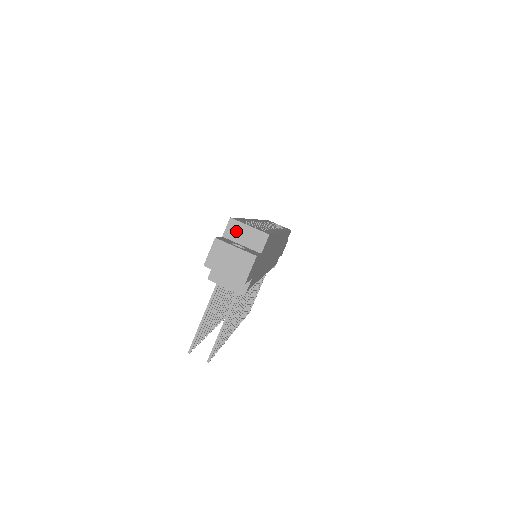
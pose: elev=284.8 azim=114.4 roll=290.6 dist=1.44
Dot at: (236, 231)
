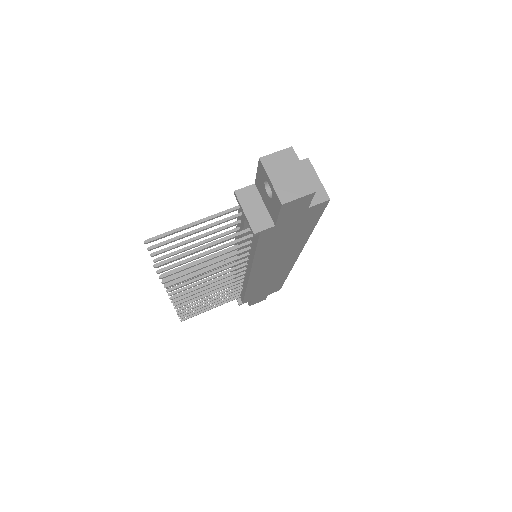
Dot at: occluded
